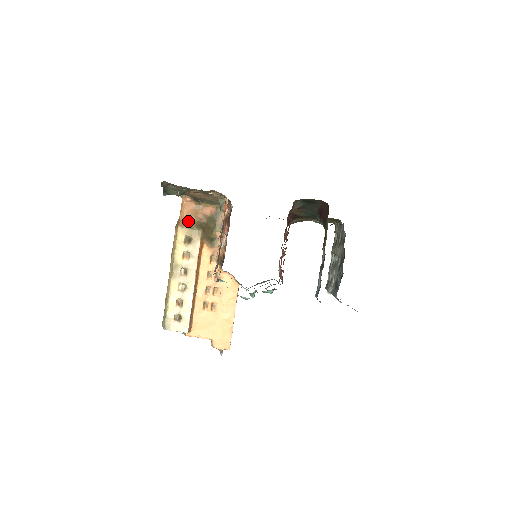
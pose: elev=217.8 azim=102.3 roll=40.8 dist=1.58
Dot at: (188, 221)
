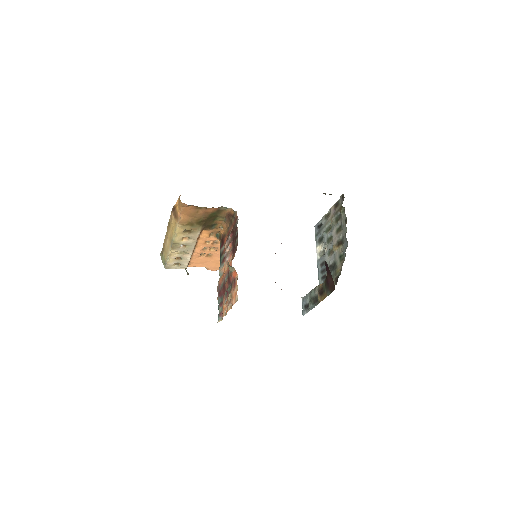
Dot at: (188, 219)
